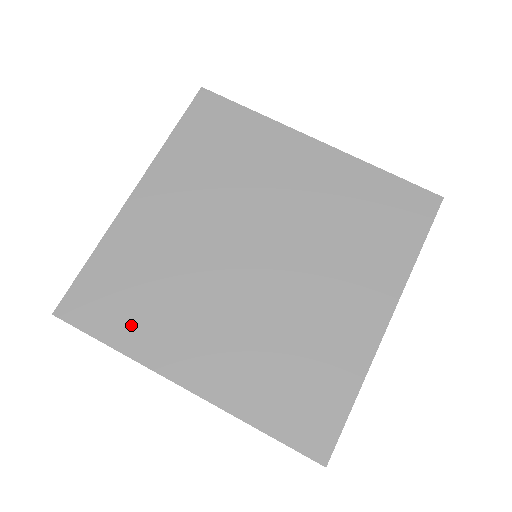
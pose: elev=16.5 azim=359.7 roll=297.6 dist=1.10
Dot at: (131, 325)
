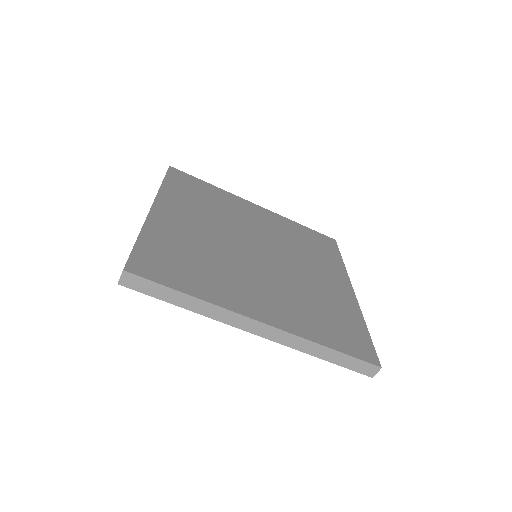
Dot at: (198, 282)
